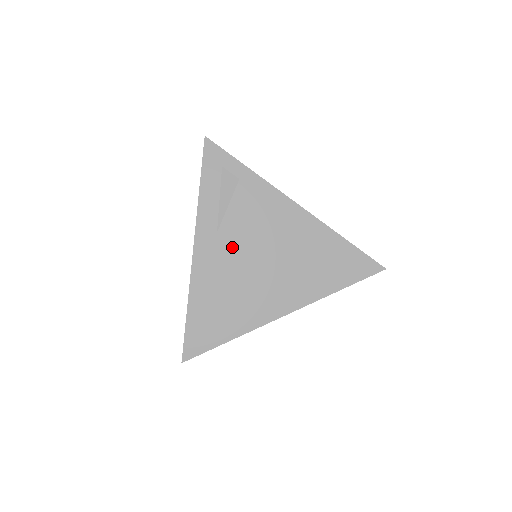
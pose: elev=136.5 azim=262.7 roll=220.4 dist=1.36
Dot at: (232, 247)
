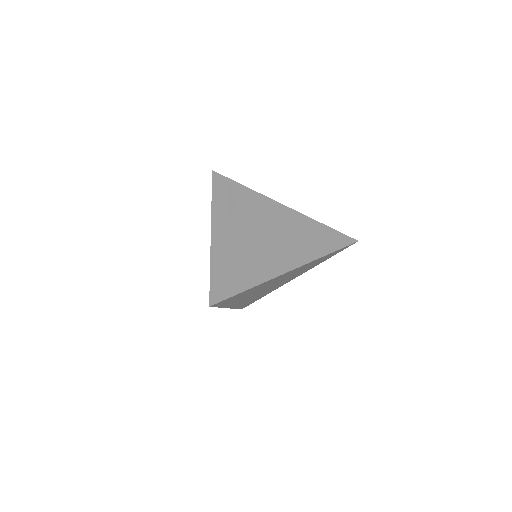
Dot at: (241, 228)
